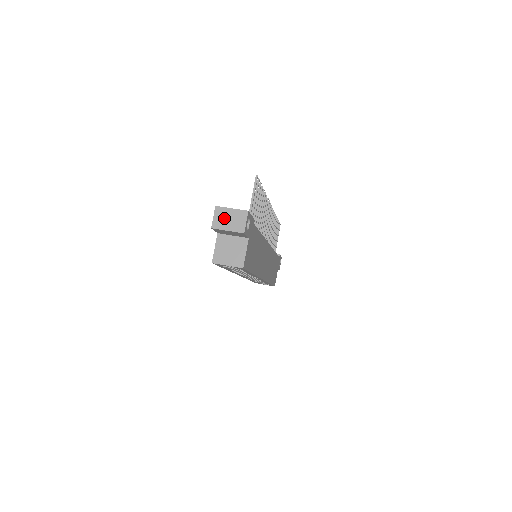
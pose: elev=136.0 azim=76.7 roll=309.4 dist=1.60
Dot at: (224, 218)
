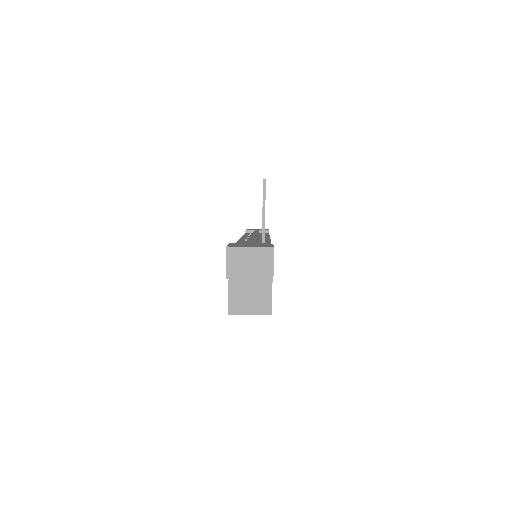
Dot at: (241, 262)
